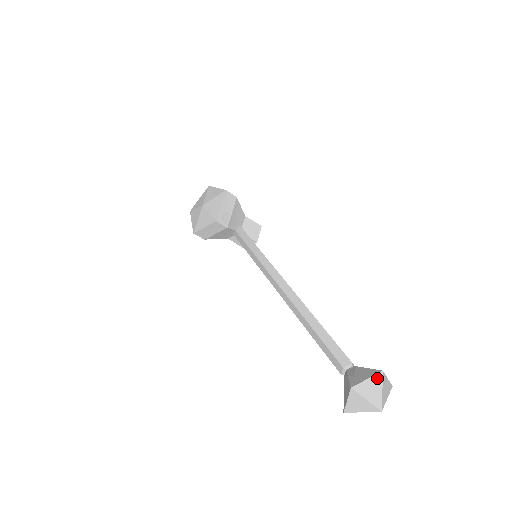
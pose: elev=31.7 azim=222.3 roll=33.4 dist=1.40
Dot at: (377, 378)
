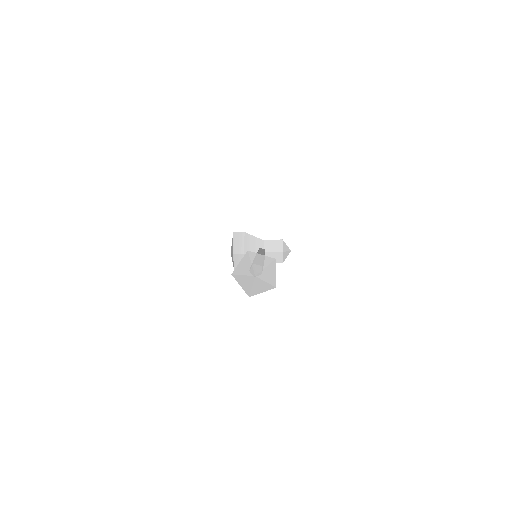
Dot at: (245, 257)
